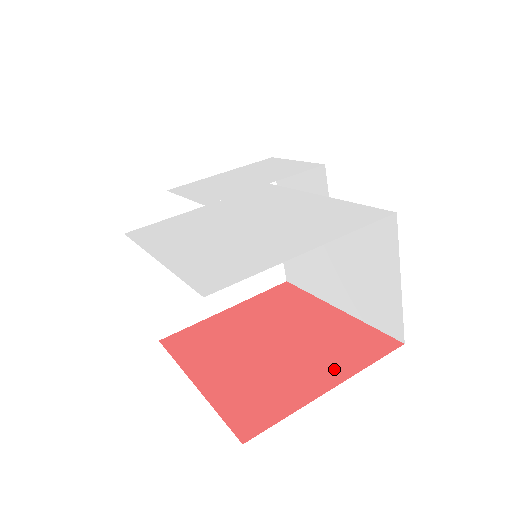
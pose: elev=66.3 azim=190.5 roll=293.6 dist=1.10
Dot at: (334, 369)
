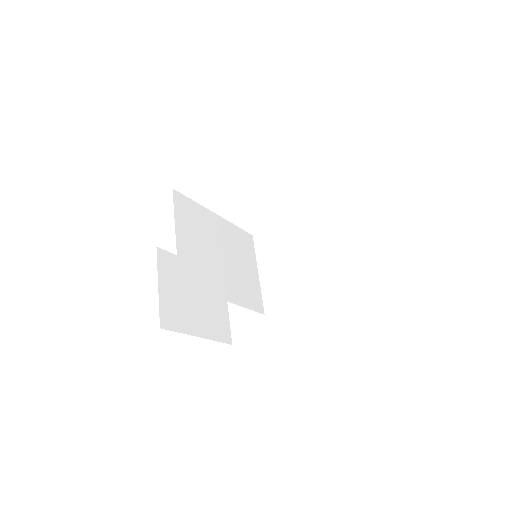
Dot at: occluded
